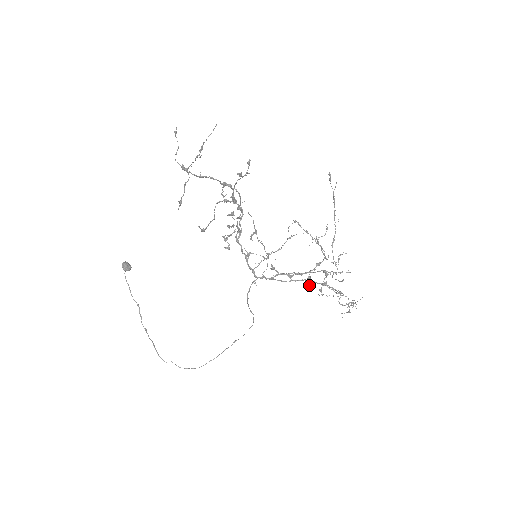
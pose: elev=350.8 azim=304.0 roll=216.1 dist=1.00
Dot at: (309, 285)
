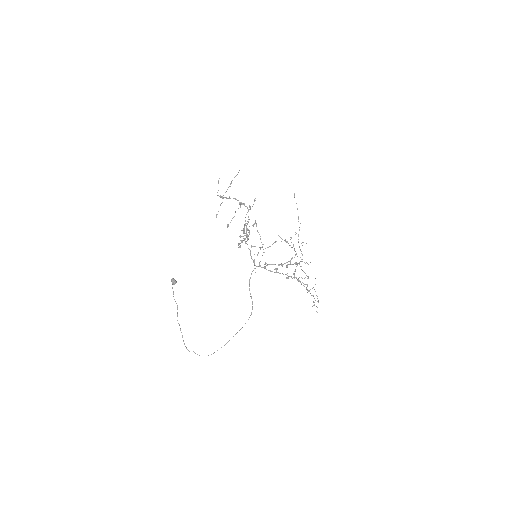
Dot at: (288, 278)
